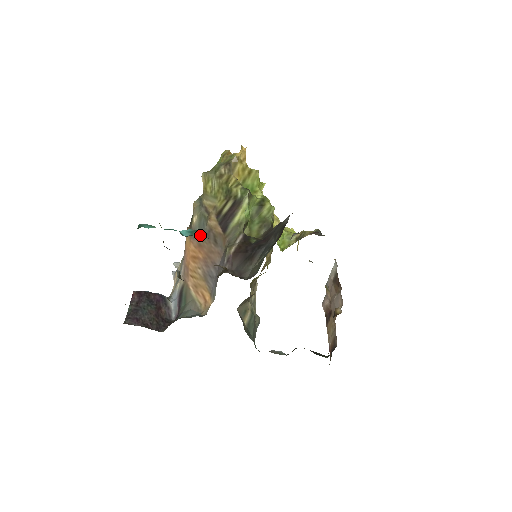
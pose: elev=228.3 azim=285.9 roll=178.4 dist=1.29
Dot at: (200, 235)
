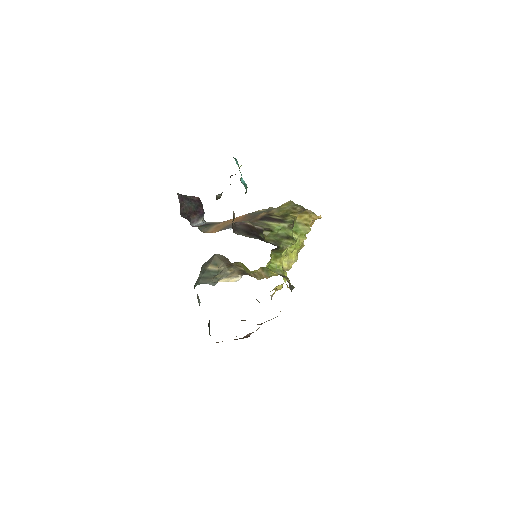
Dot at: (245, 188)
